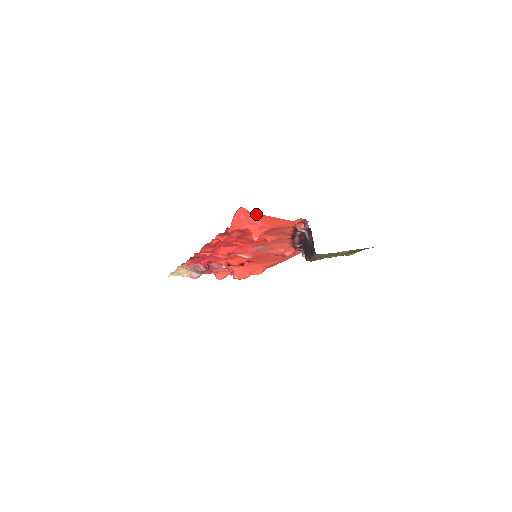
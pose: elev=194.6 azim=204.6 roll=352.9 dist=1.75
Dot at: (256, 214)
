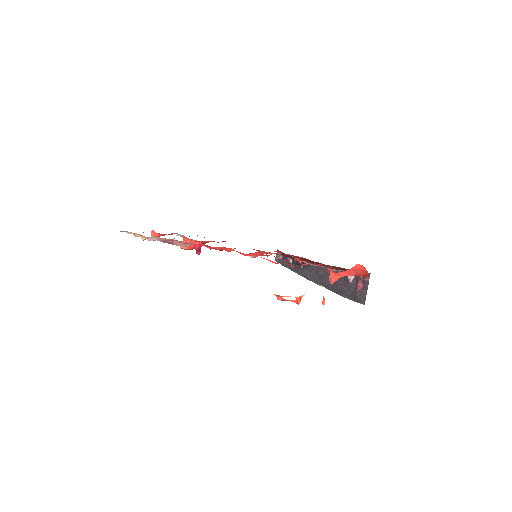
Dot at: (366, 273)
